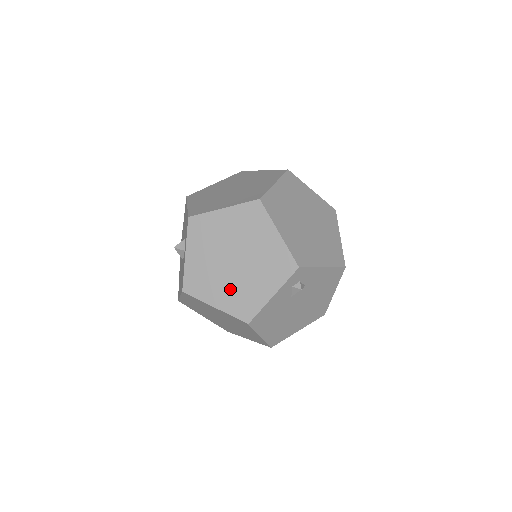
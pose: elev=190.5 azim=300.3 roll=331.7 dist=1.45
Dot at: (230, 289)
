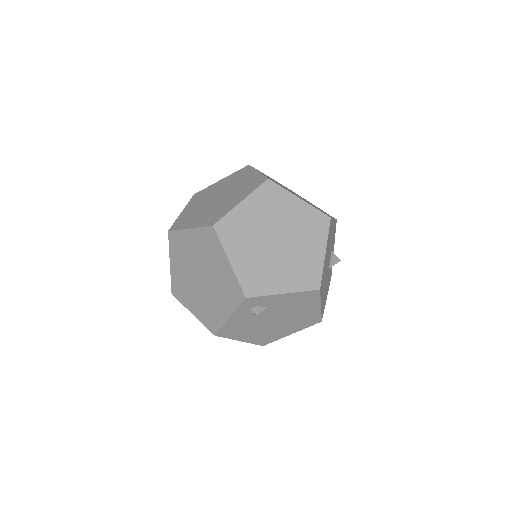
Dot at: (200, 302)
